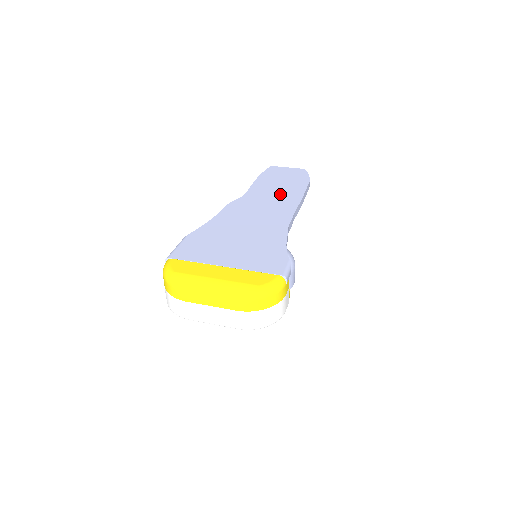
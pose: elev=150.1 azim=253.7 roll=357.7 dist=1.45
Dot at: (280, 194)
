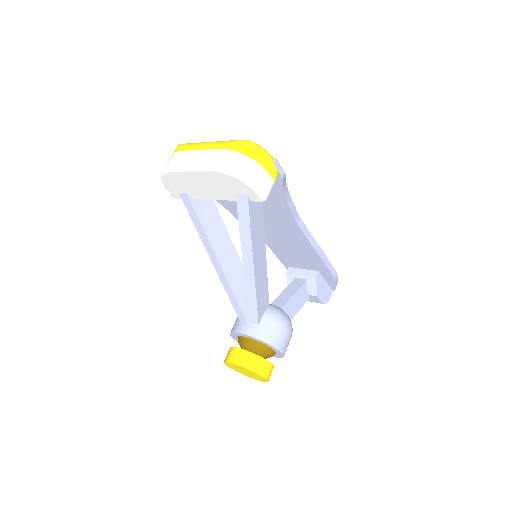
Dot at: occluded
